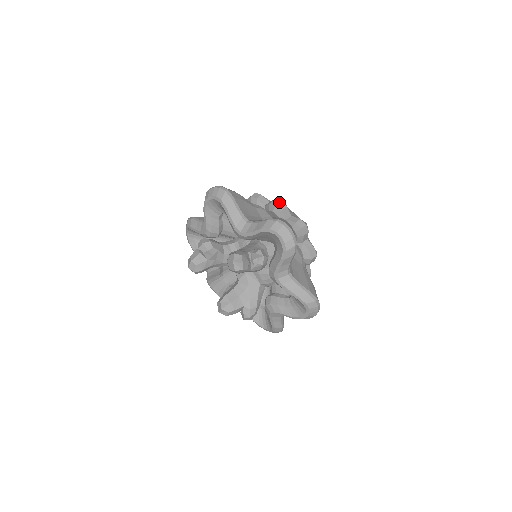
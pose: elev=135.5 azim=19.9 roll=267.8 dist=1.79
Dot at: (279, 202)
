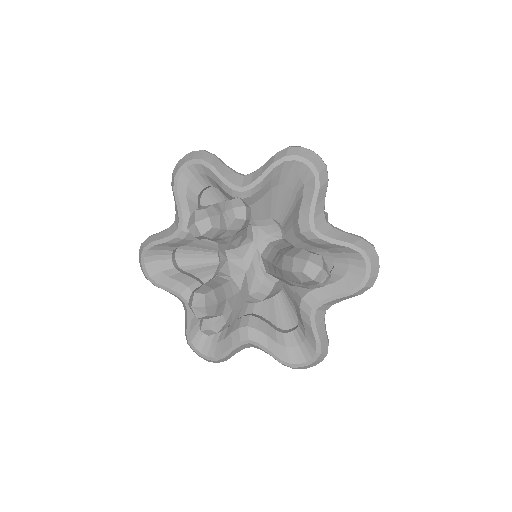
Dot at: (327, 214)
